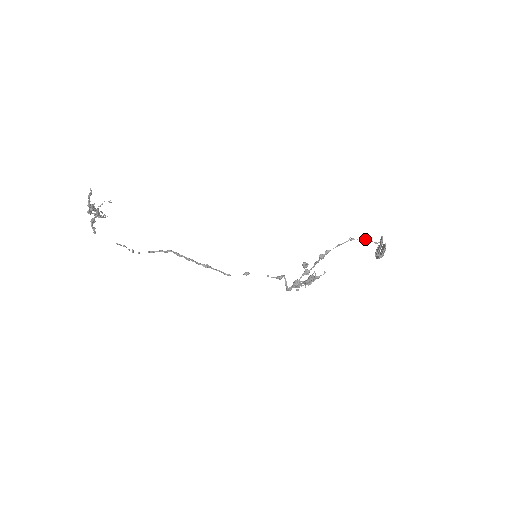
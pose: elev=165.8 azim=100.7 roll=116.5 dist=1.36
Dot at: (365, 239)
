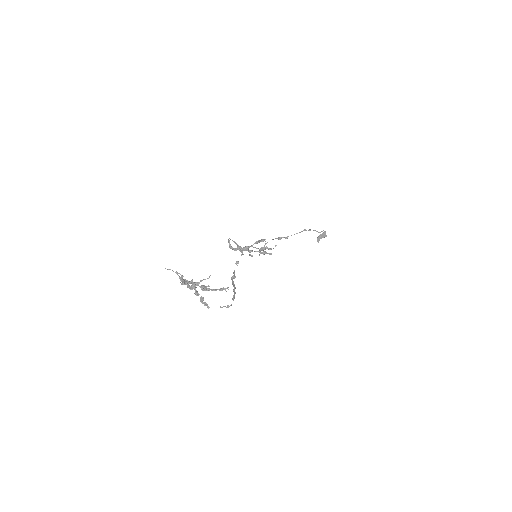
Dot at: occluded
